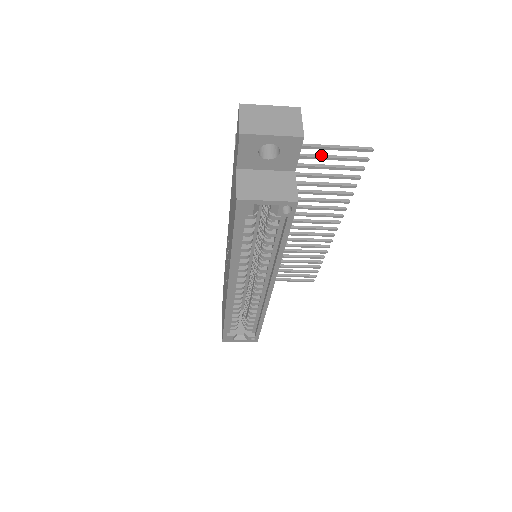
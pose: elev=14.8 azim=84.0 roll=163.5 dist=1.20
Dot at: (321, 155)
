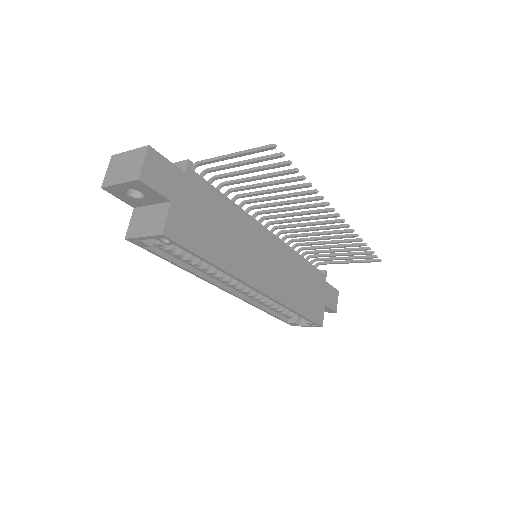
Dot at: (239, 162)
